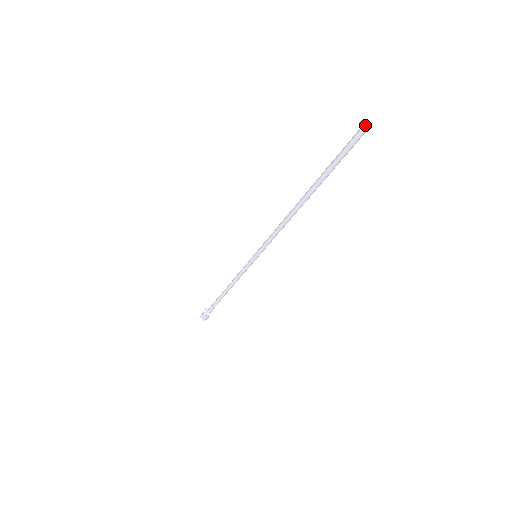
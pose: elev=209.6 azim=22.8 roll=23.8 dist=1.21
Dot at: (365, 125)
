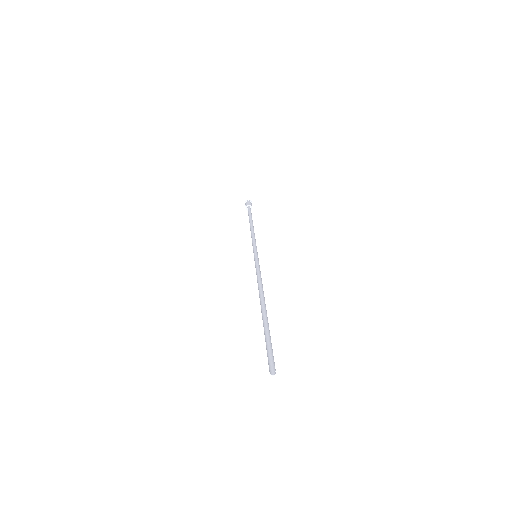
Dot at: occluded
